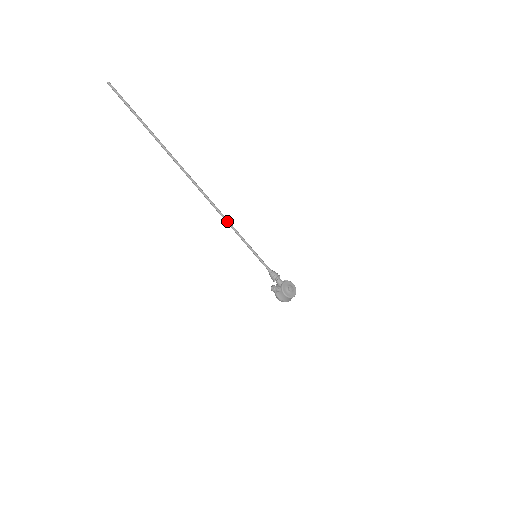
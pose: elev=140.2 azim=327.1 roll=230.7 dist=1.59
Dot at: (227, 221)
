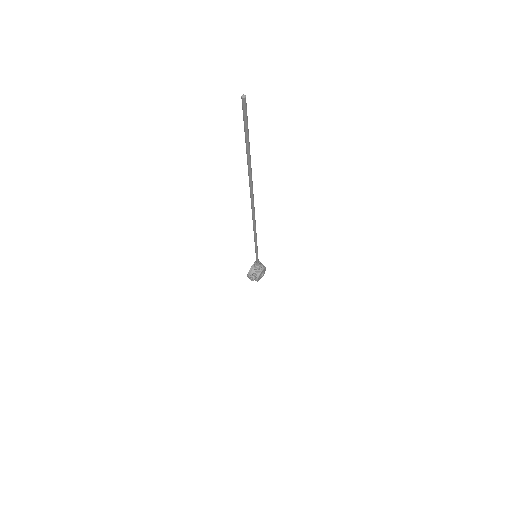
Dot at: (256, 238)
